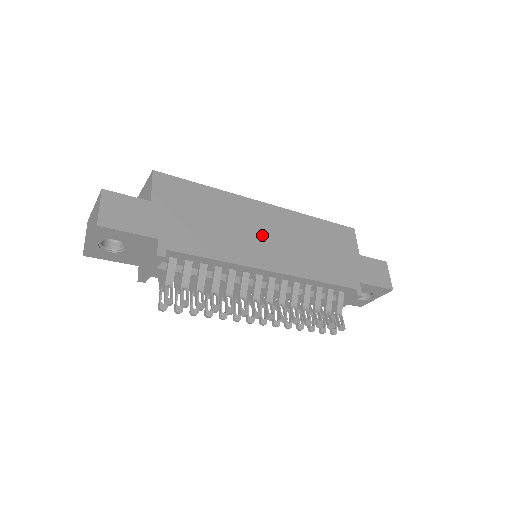
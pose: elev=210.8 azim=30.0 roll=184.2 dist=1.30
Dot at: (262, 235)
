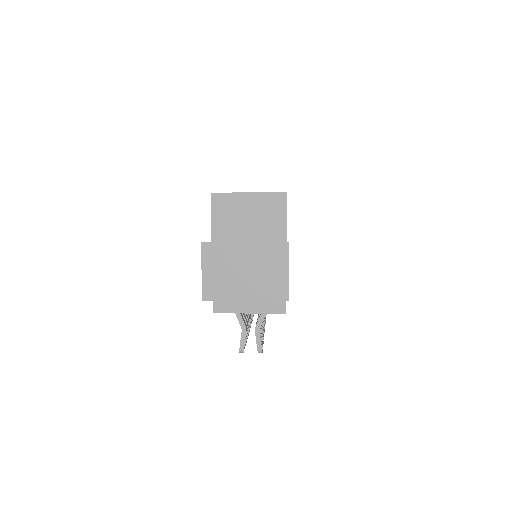
Dot at: occluded
